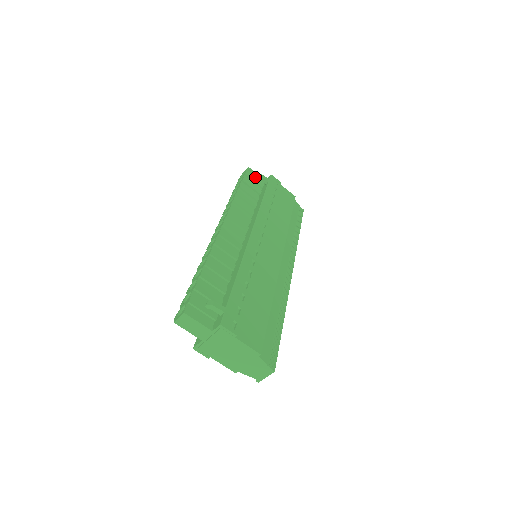
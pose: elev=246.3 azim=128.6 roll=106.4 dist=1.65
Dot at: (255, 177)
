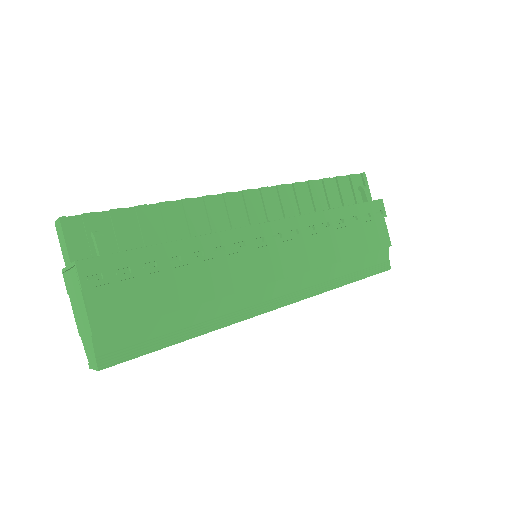
Dot at: occluded
